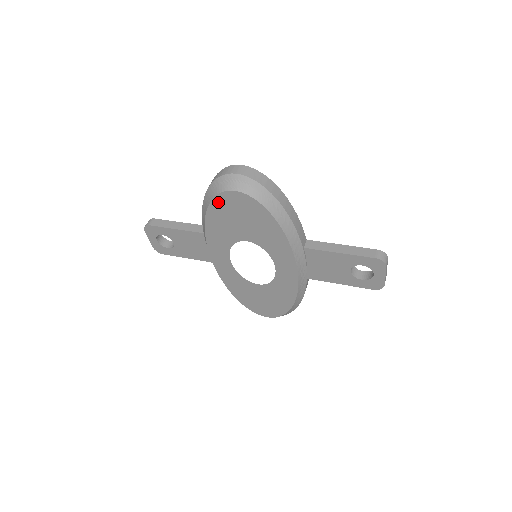
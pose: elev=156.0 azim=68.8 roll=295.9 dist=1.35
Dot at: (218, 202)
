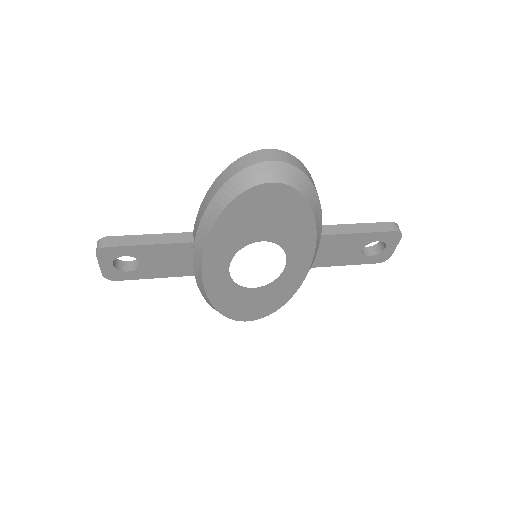
Dot at: (242, 200)
